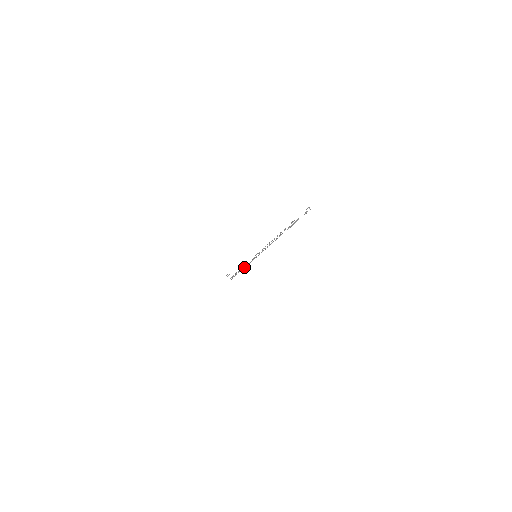
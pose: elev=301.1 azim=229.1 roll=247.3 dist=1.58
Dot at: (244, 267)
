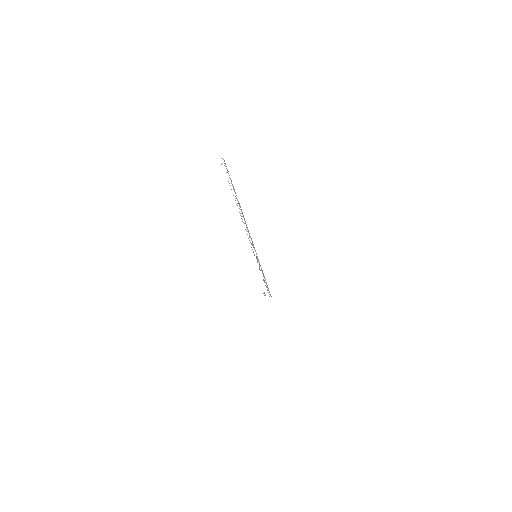
Dot at: (263, 275)
